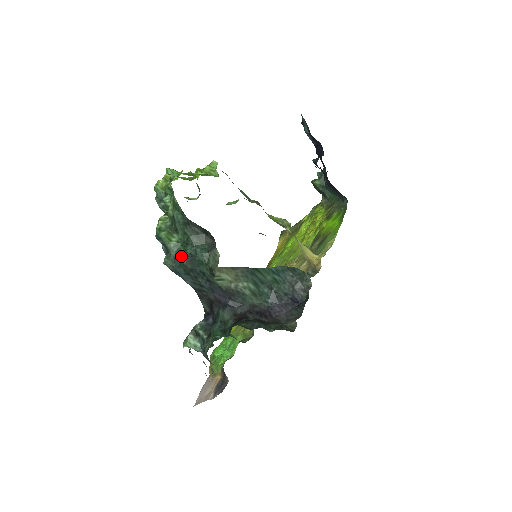
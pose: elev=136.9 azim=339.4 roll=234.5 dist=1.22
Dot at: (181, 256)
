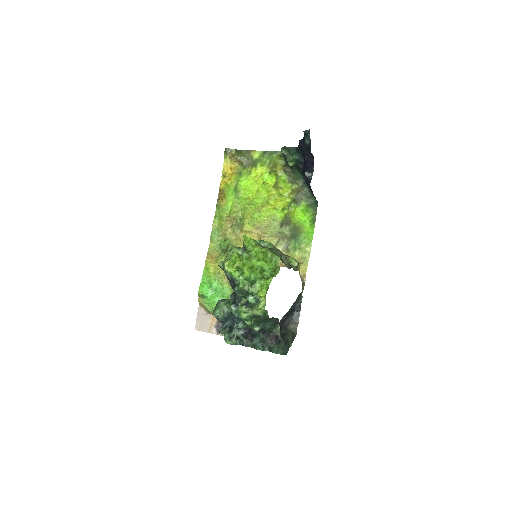
Dot at: (256, 330)
